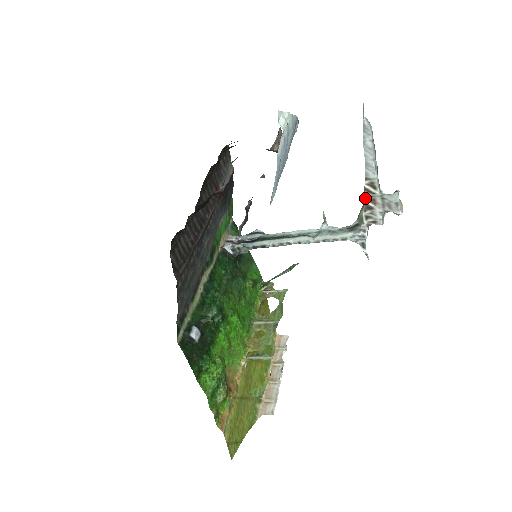
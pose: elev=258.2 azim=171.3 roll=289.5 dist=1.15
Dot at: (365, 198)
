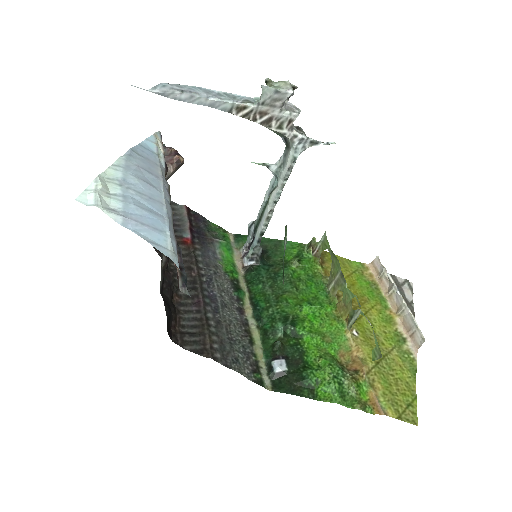
Dot at: (254, 121)
